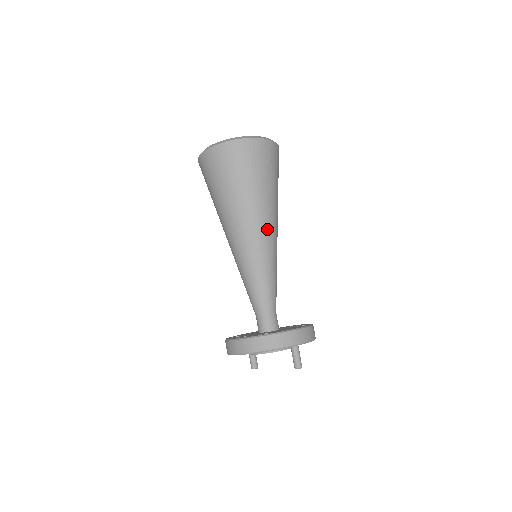
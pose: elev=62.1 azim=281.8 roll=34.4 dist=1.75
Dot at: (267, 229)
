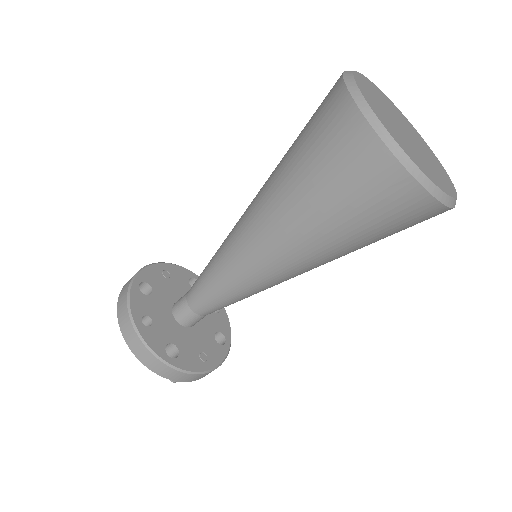
Dot at: (299, 273)
